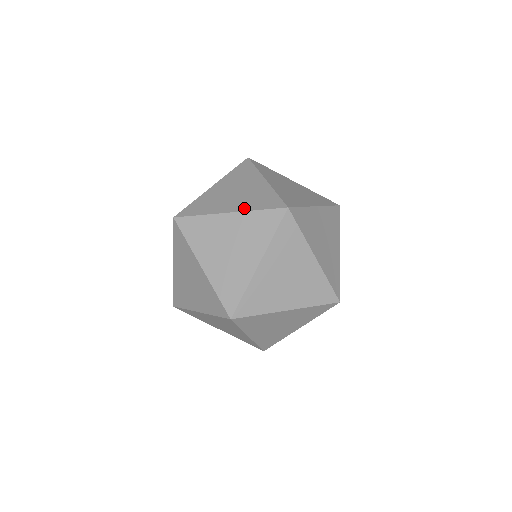
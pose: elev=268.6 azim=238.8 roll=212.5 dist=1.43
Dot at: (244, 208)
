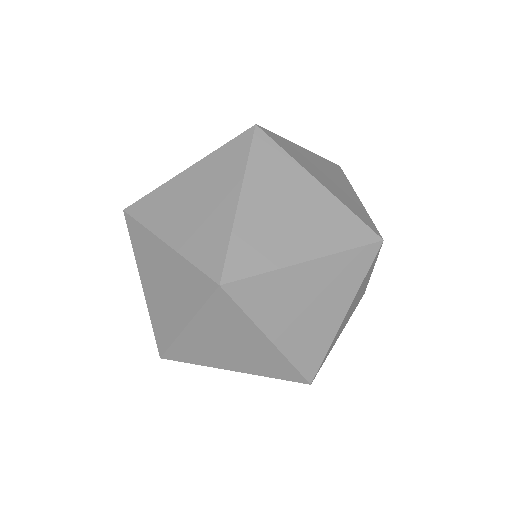
Dot at: (204, 157)
